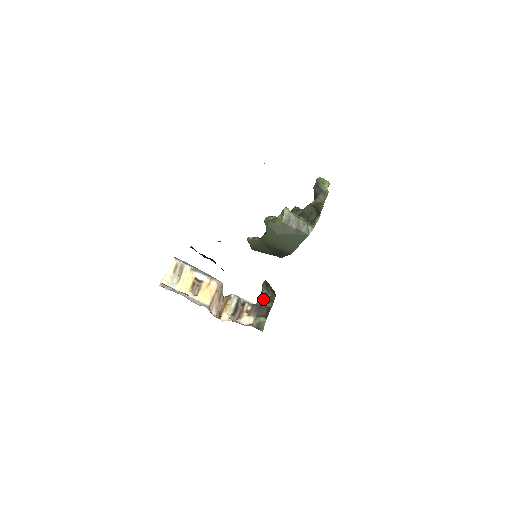
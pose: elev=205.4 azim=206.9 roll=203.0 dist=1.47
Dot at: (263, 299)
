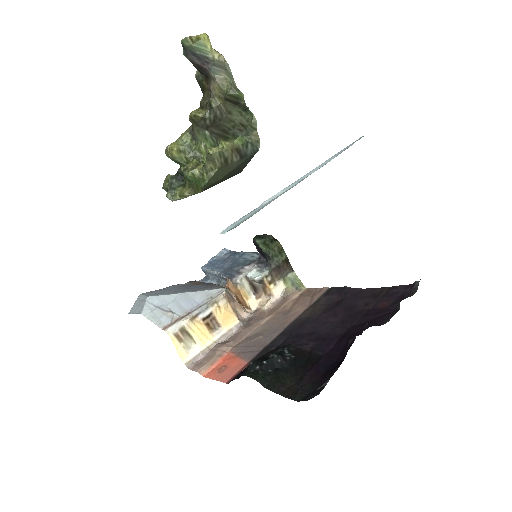
Dot at: (274, 259)
